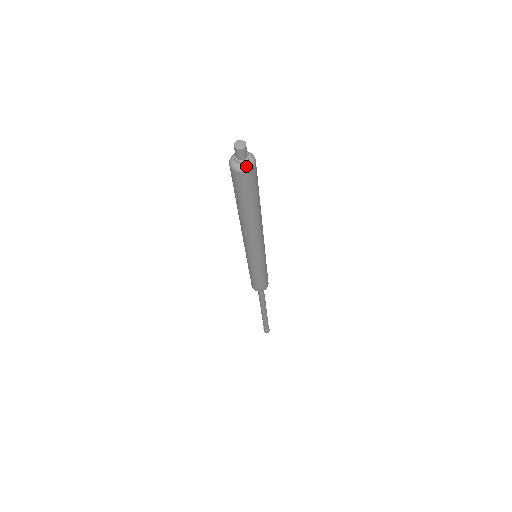
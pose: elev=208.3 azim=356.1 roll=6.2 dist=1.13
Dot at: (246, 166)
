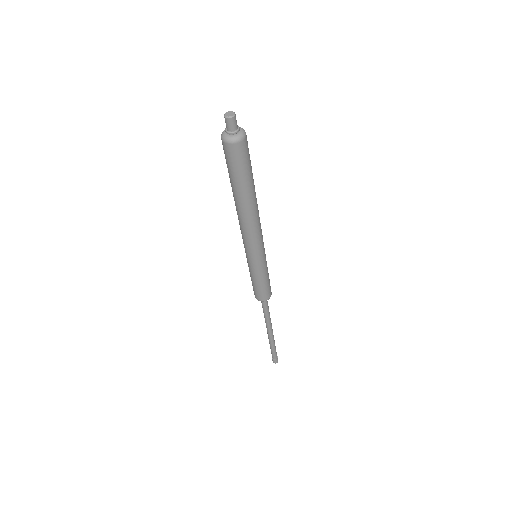
Dot at: (241, 134)
